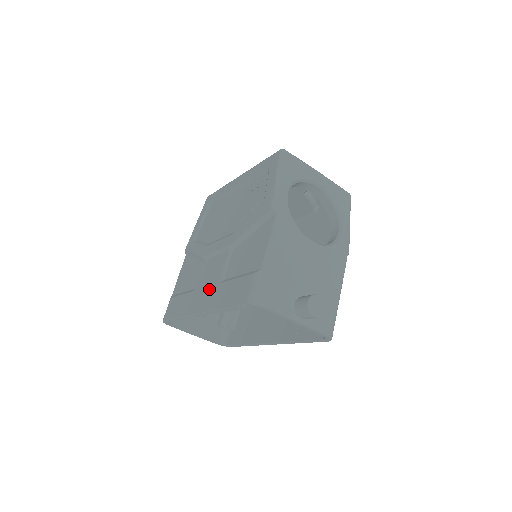
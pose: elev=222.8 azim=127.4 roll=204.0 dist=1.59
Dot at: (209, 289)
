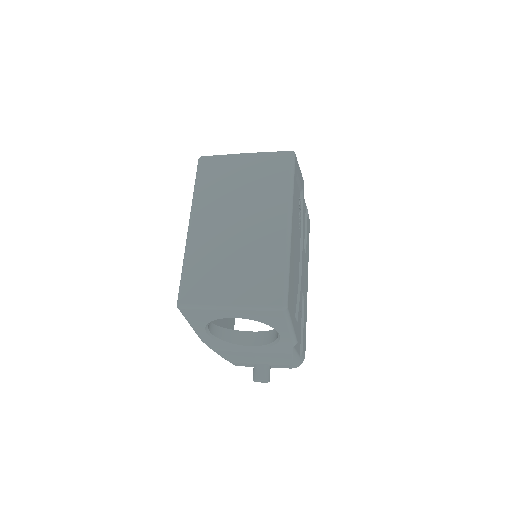
Dot at: occluded
